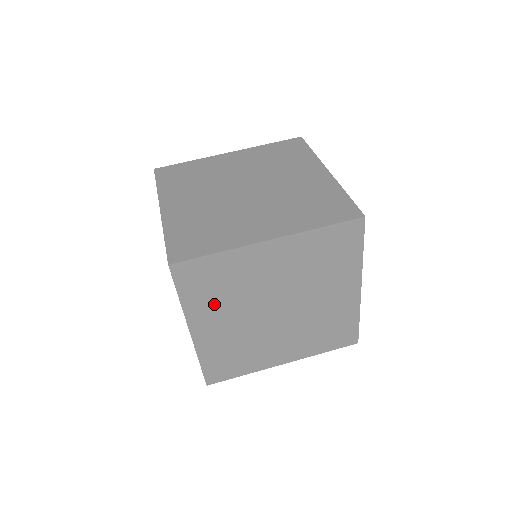
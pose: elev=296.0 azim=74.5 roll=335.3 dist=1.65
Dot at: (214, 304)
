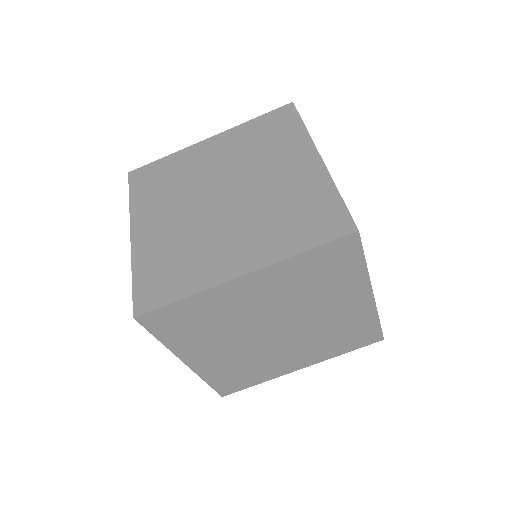
Dot at: (201, 338)
